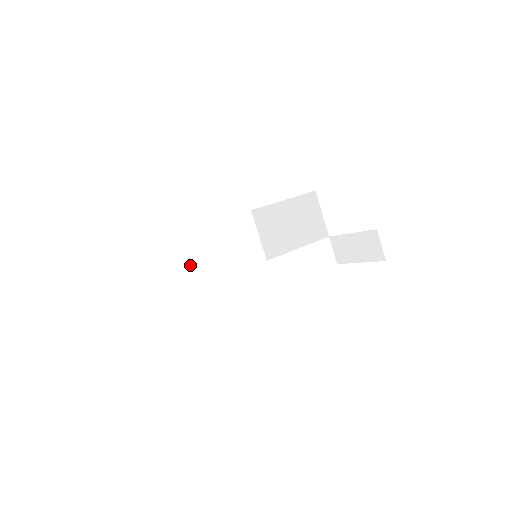
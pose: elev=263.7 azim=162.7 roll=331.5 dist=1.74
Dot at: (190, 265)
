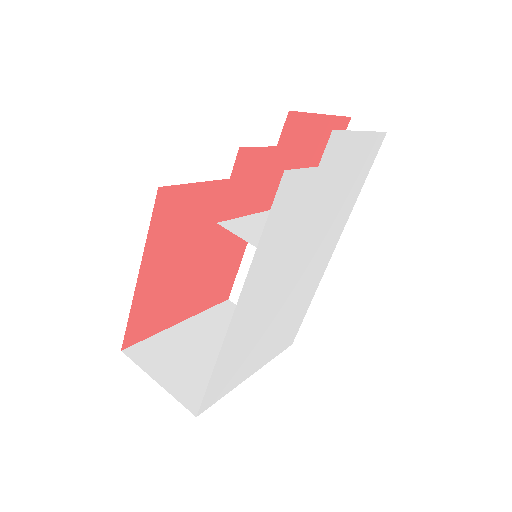
Dot at: (187, 365)
